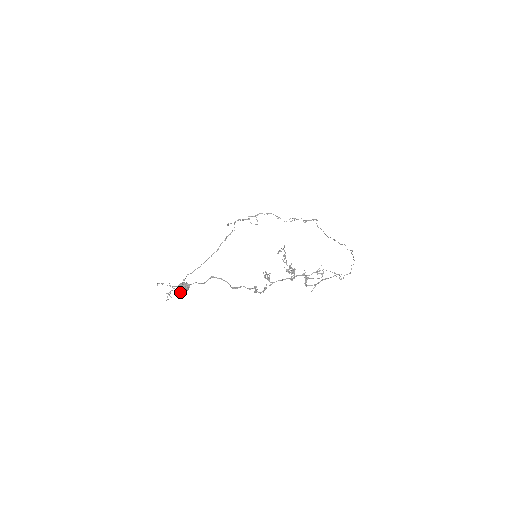
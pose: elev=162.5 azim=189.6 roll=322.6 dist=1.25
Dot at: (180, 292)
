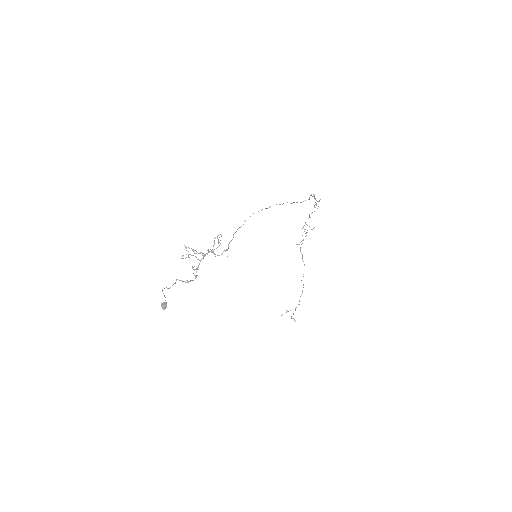
Dot at: (163, 309)
